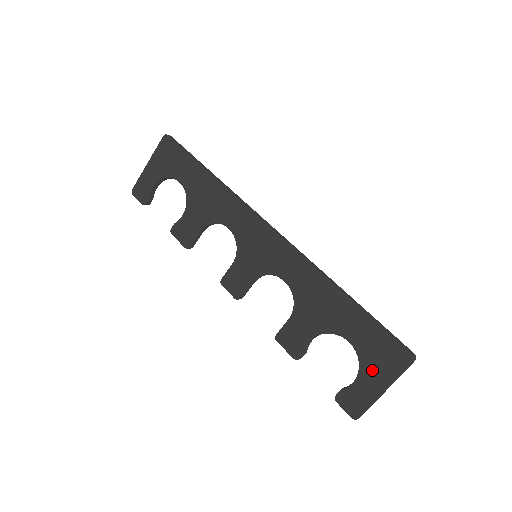
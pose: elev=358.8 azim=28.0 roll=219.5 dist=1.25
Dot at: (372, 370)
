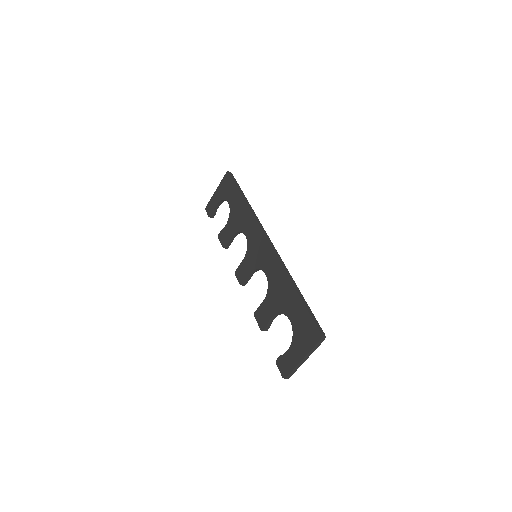
Dot at: (298, 343)
